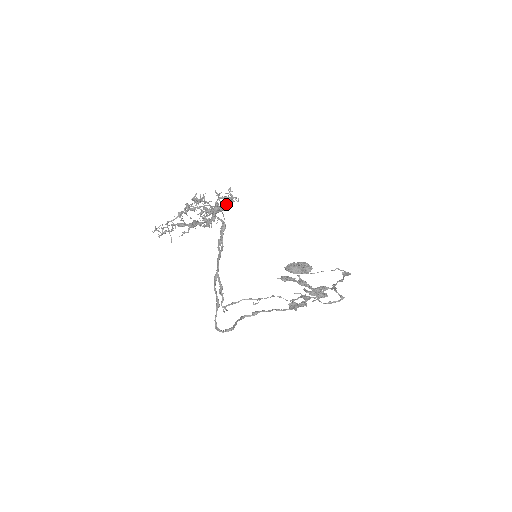
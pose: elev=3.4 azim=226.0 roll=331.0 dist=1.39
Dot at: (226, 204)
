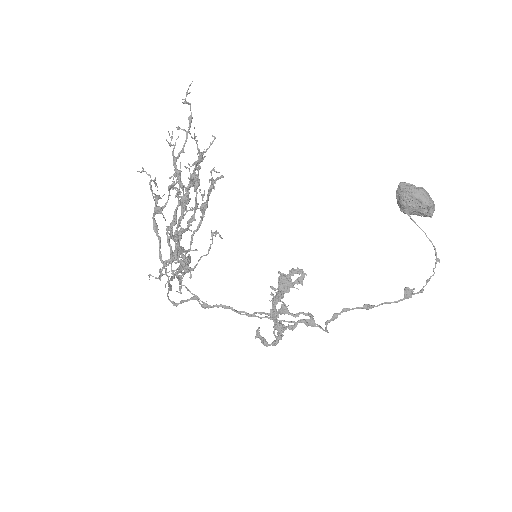
Dot at: (181, 269)
